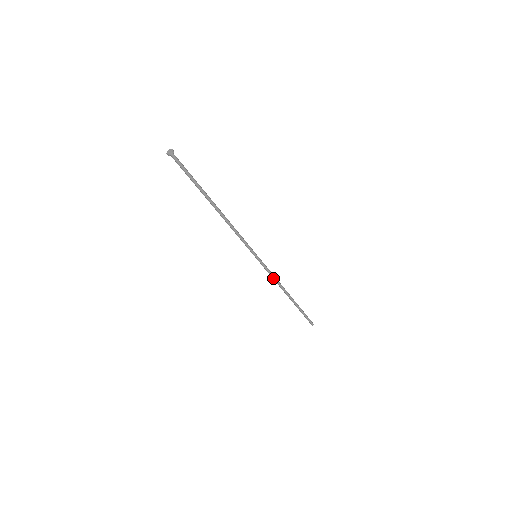
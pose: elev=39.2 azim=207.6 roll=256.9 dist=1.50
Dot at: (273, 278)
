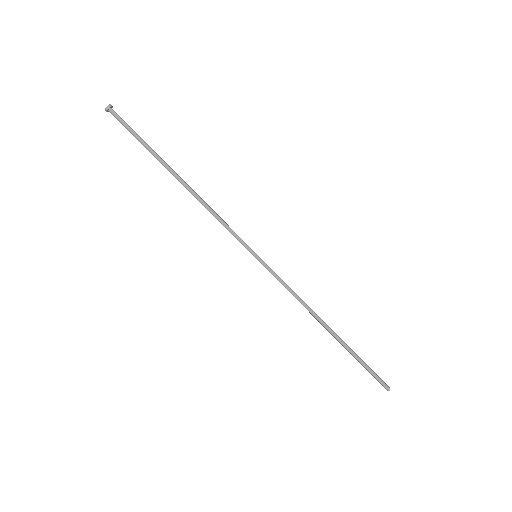
Dot at: (293, 294)
